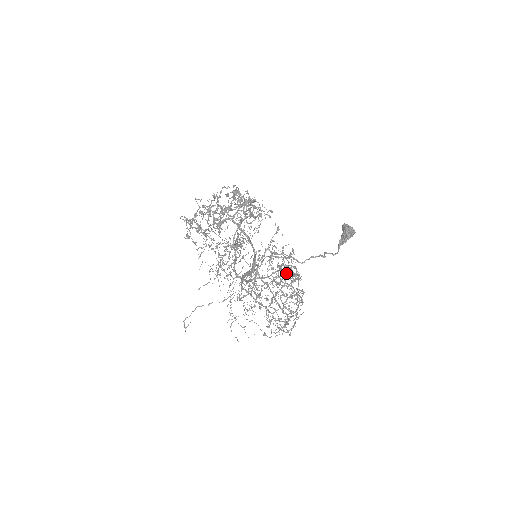
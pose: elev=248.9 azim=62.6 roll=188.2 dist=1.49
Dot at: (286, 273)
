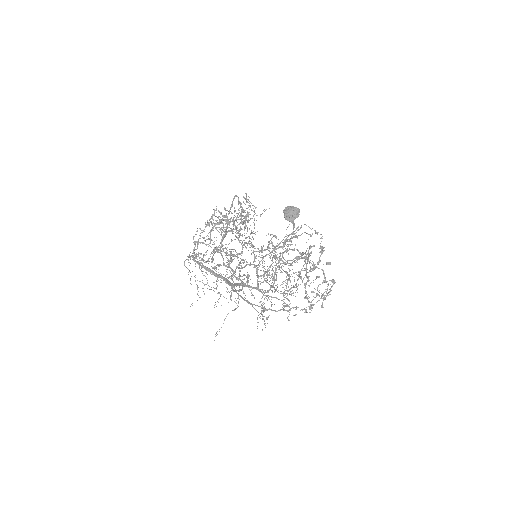
Dot at: occluded
